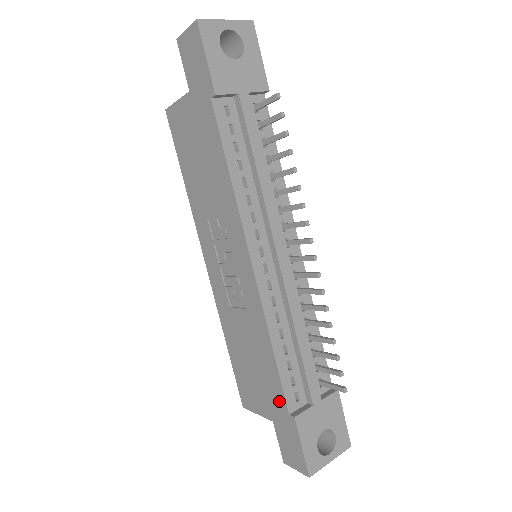
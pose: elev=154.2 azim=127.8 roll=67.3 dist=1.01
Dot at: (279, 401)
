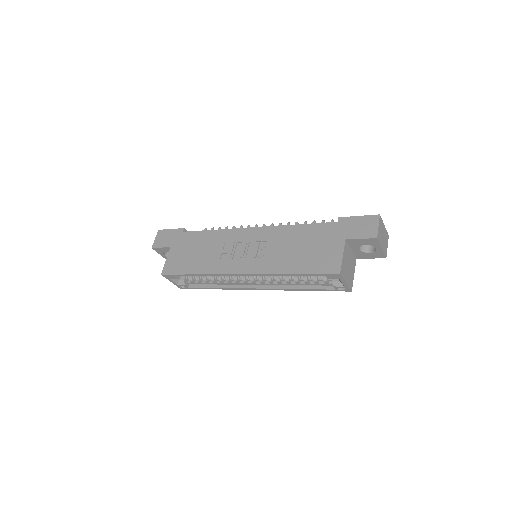
Dot at: (329, 228)
